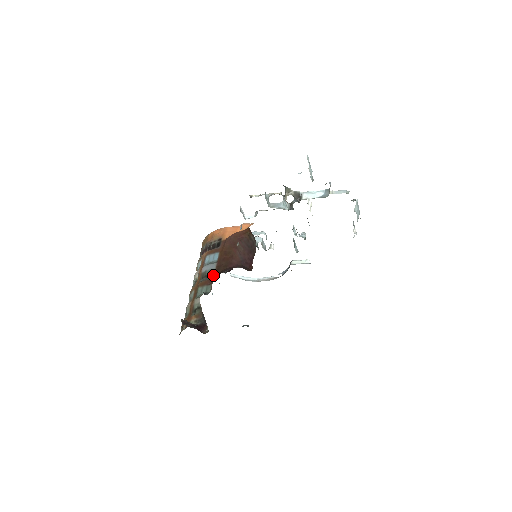
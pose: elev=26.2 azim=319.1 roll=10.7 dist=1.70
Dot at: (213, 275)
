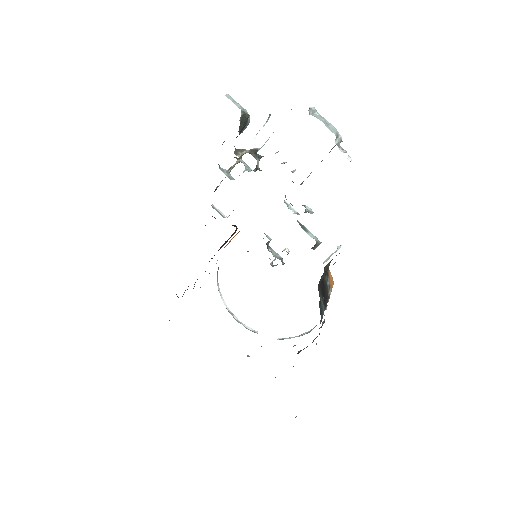
Dot at: (195, 282)
